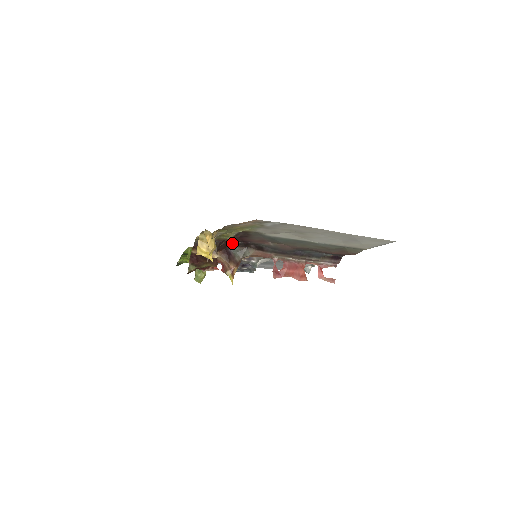
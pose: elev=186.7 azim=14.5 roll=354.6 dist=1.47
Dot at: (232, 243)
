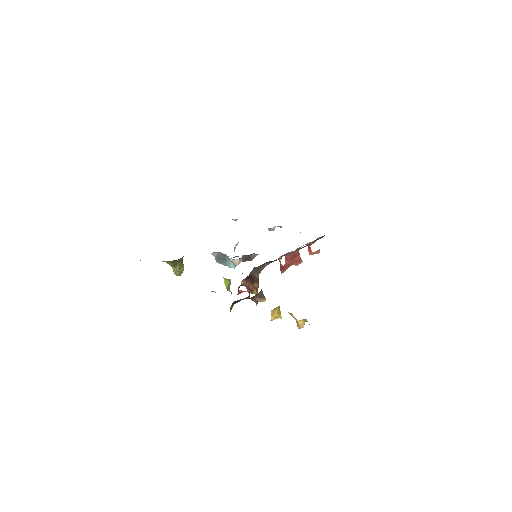
Dot at: occluded
